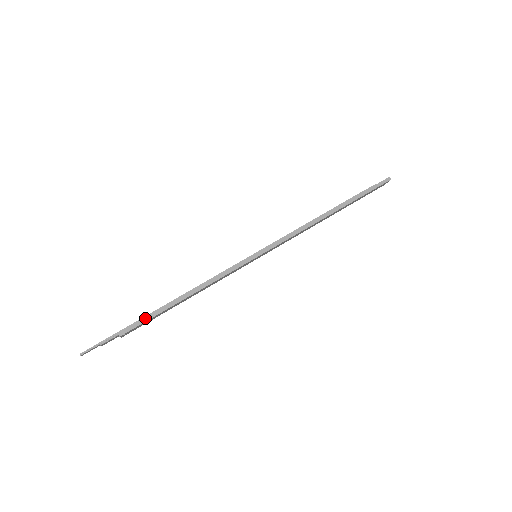
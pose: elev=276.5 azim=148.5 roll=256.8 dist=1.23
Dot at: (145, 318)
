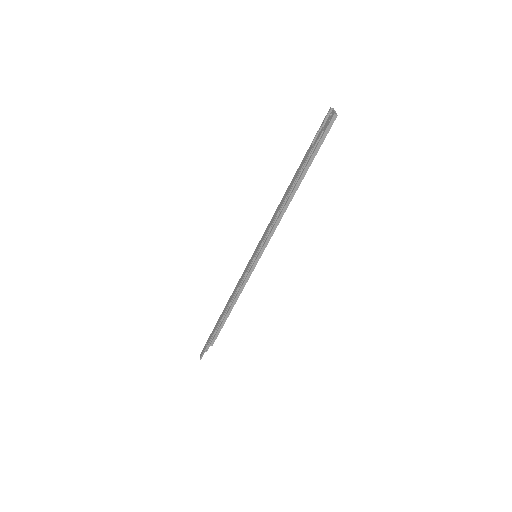
Dot at: (217, 332)
